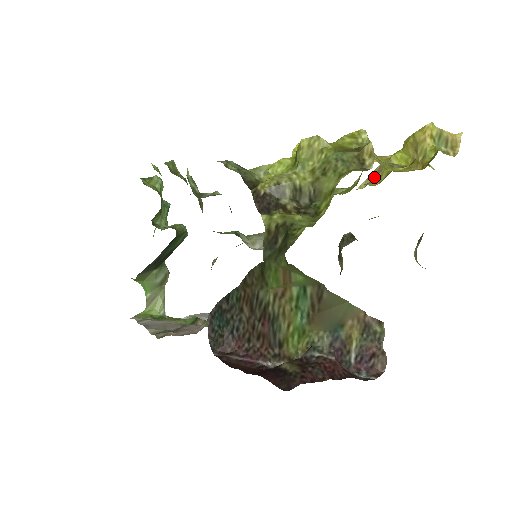
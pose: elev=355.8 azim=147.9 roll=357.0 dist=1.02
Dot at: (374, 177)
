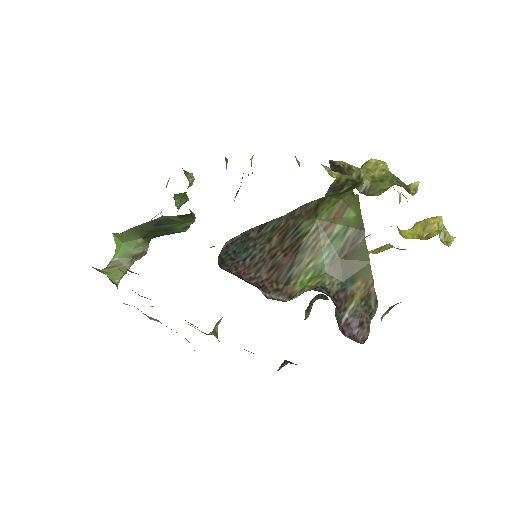
Dot at: occluded
